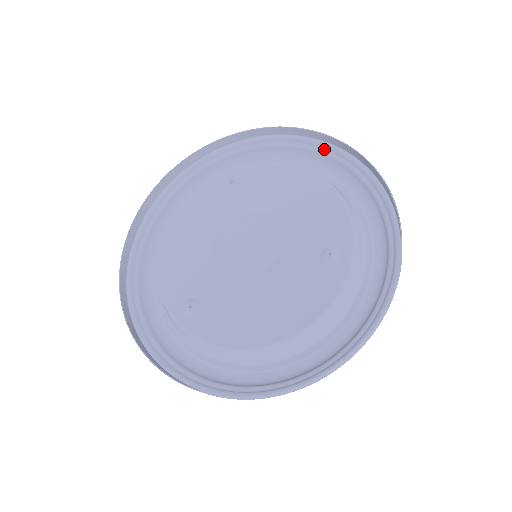
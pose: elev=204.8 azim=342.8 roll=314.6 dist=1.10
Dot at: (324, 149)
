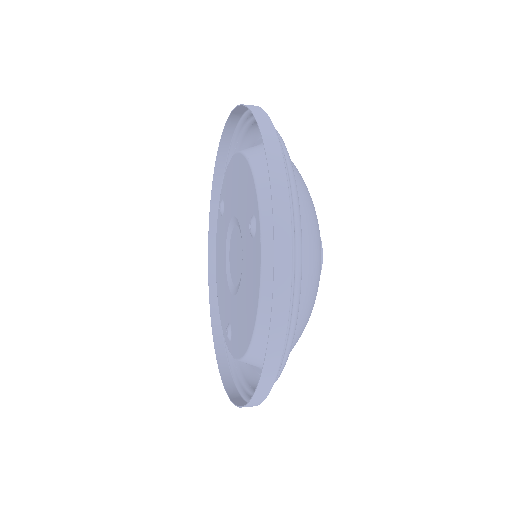
Dot at: (248, 119)
